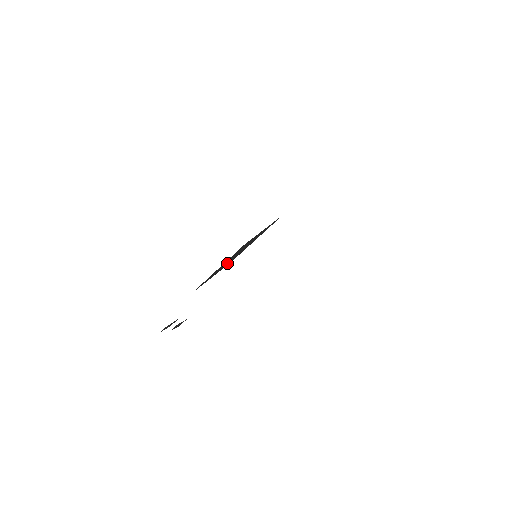
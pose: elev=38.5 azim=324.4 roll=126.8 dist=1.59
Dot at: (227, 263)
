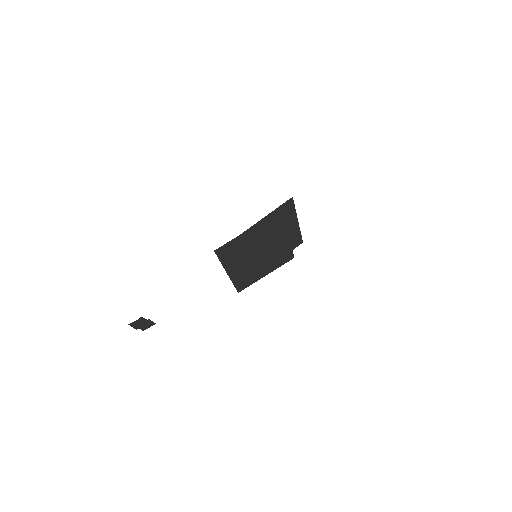
Dot at: occluded
